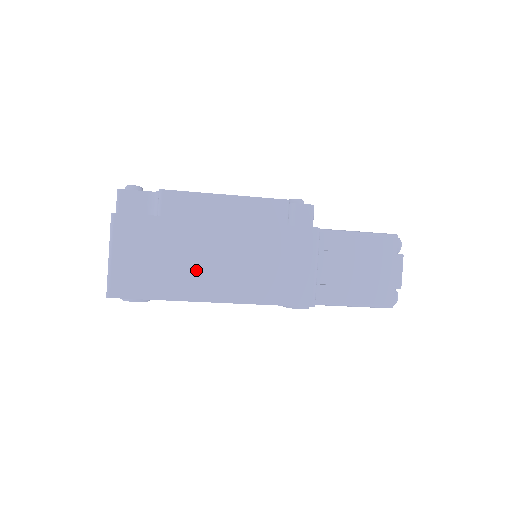
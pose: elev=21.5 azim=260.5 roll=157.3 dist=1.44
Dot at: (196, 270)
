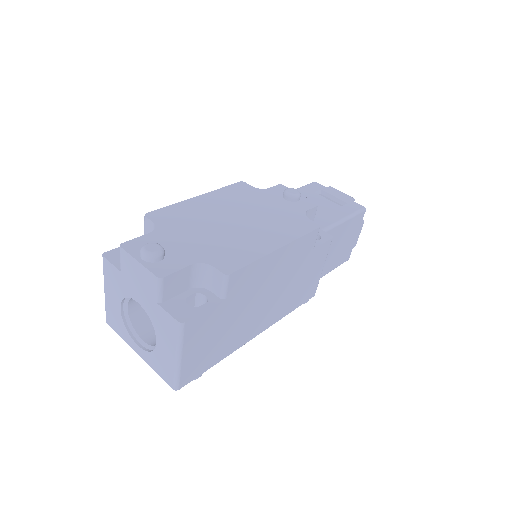
Dot at: (248, 323)
